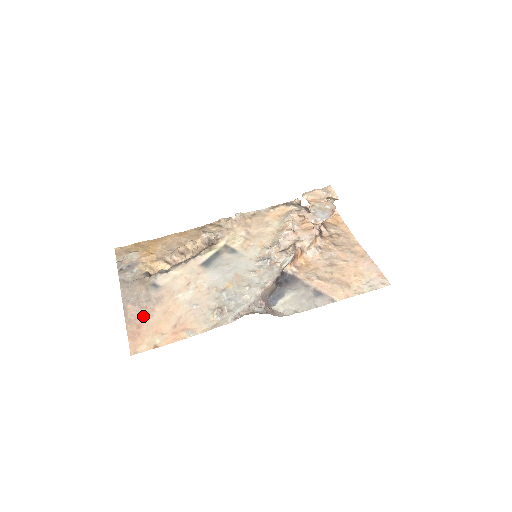
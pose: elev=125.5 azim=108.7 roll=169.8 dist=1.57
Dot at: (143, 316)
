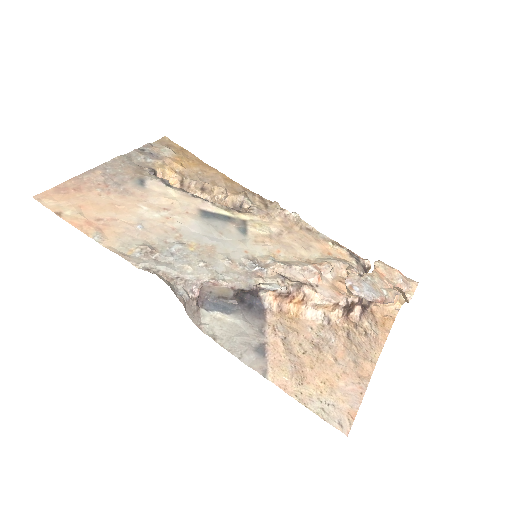
Dot at: (94, 187)
